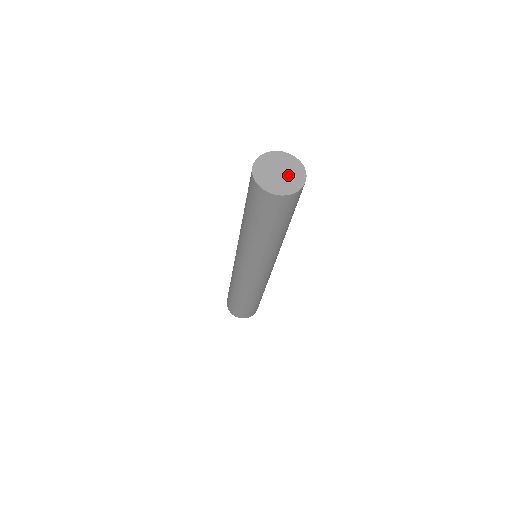
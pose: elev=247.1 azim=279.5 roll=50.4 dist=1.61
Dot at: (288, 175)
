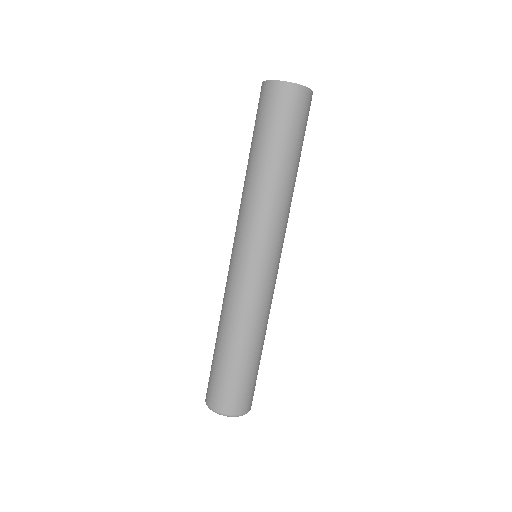
Dot at: occluded
